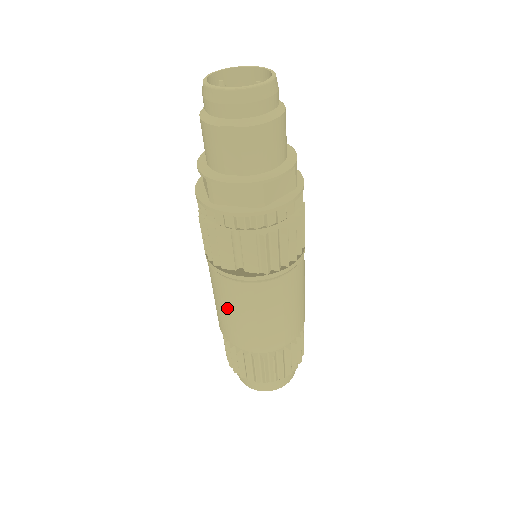
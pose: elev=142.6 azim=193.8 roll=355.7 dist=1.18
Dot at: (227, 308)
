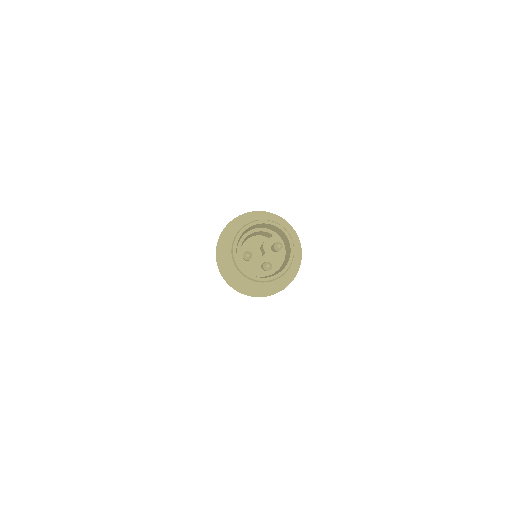
Dot at: occluded
